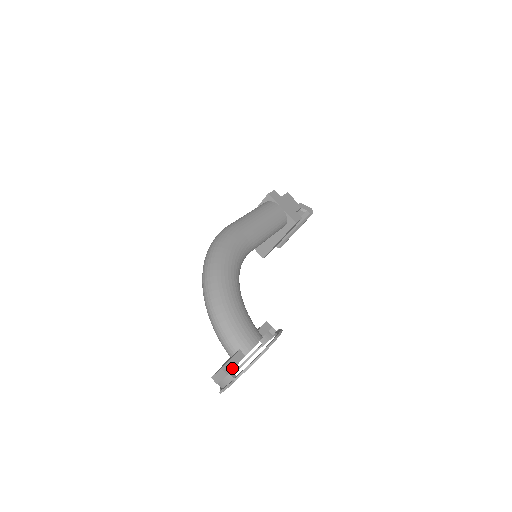
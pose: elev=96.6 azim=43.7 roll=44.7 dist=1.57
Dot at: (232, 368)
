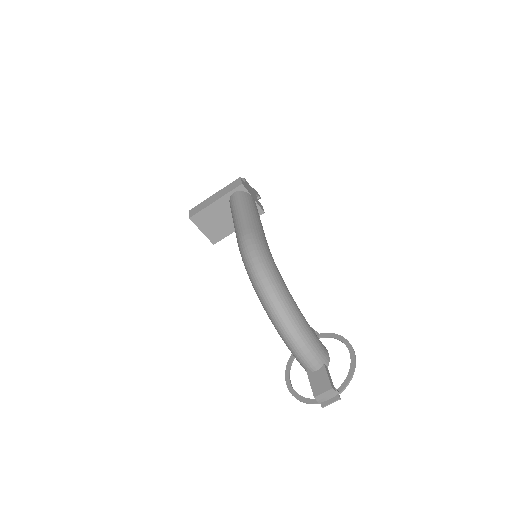
Dot at: occluded
